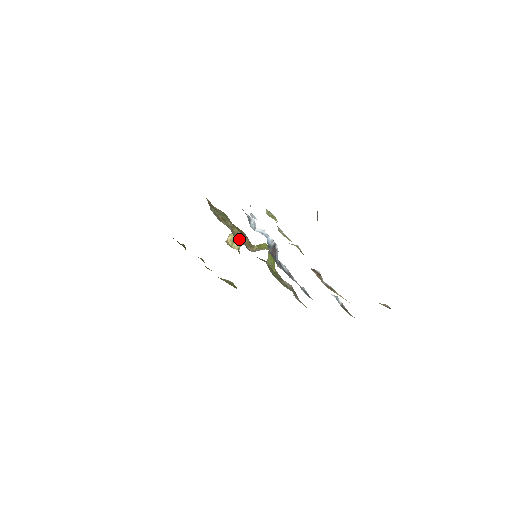
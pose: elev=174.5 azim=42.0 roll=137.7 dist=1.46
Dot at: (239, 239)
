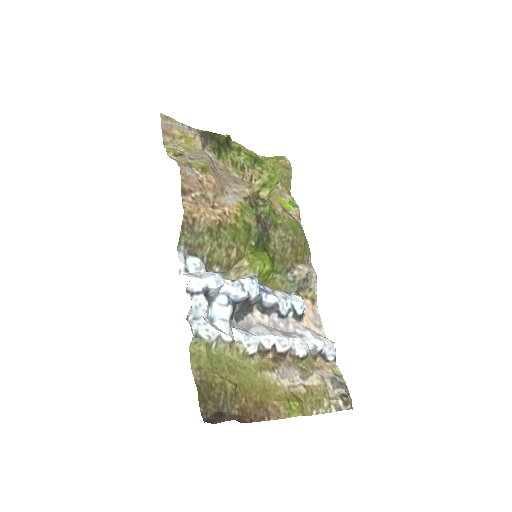
Dot at: (218, 266)
